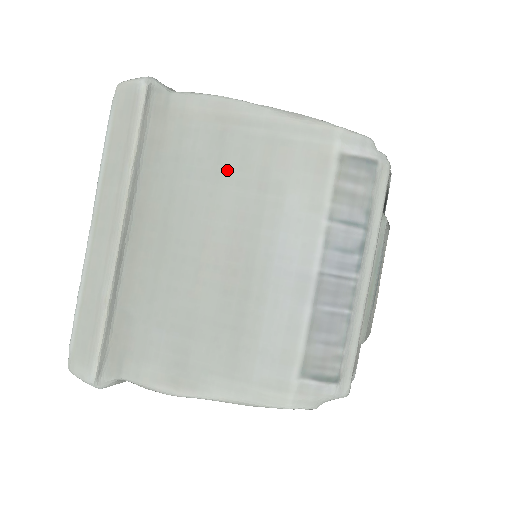
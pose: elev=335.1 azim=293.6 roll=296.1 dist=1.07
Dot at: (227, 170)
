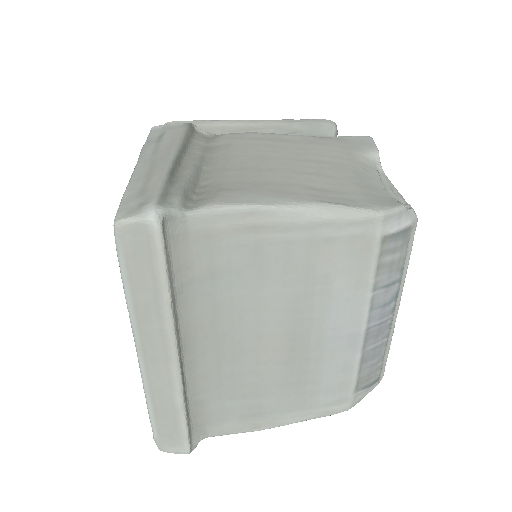
Dot at: (270, 275)
